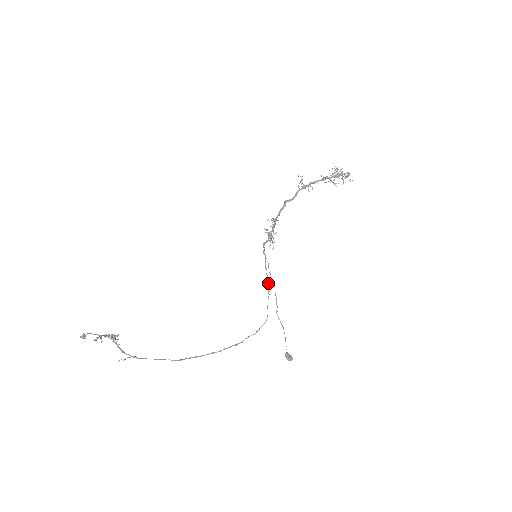
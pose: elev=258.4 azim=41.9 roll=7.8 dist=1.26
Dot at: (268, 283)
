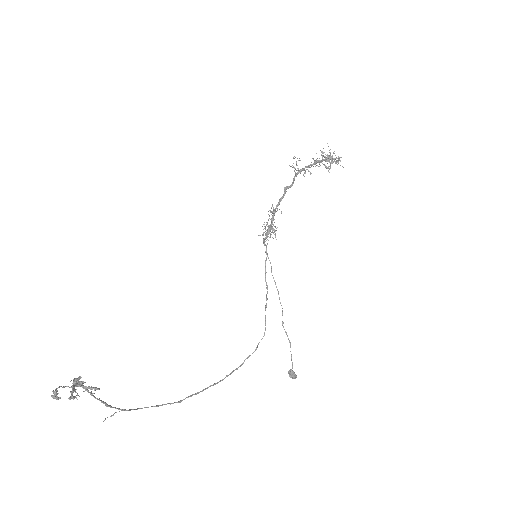
Dot at: (266, 288)
